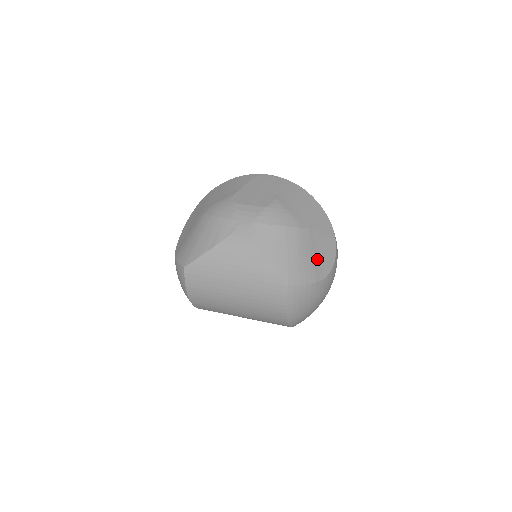
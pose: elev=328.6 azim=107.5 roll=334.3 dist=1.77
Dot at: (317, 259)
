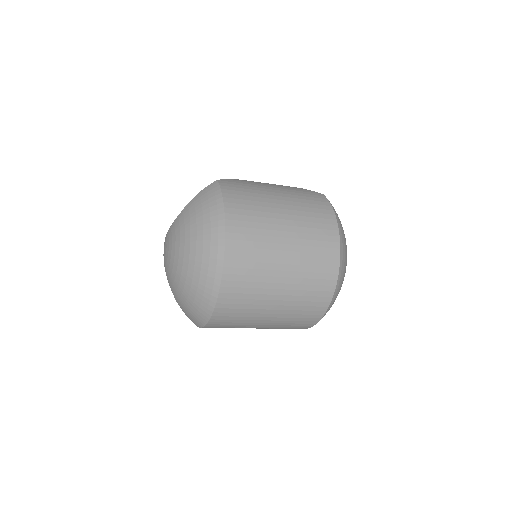
Dot at: occluded
